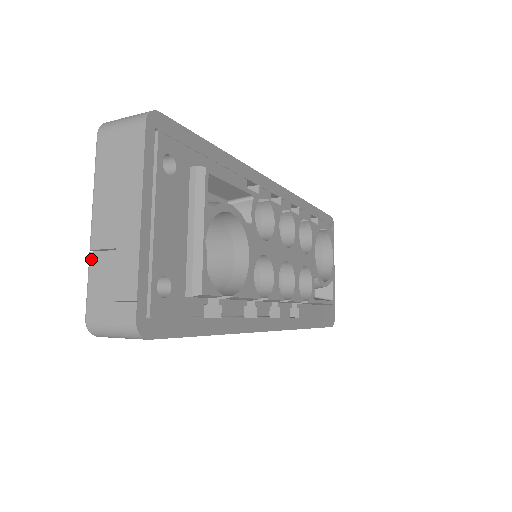
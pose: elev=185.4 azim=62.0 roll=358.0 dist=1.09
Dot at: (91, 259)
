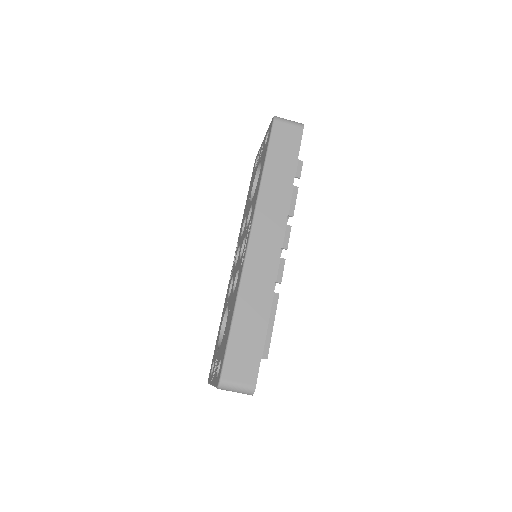
Dot at: occluded
